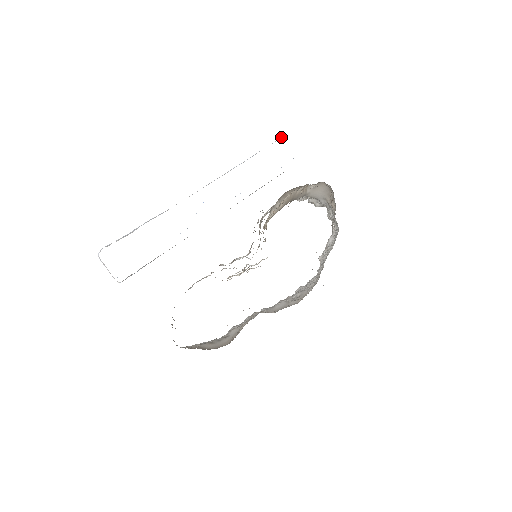
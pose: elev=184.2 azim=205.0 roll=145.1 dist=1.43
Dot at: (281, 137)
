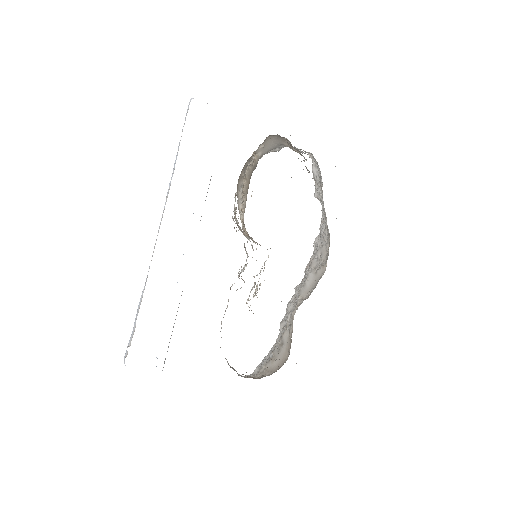
Dot at: (188, 106)
